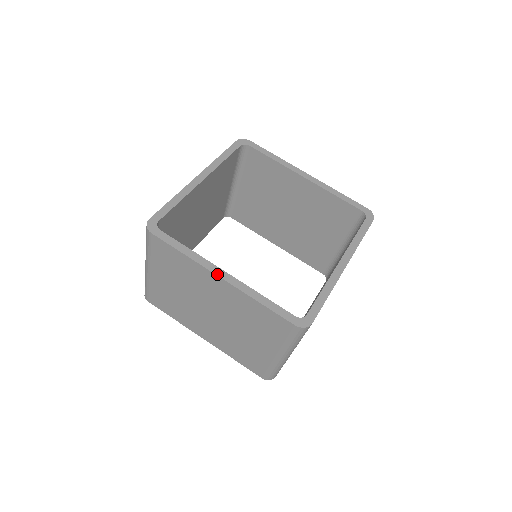
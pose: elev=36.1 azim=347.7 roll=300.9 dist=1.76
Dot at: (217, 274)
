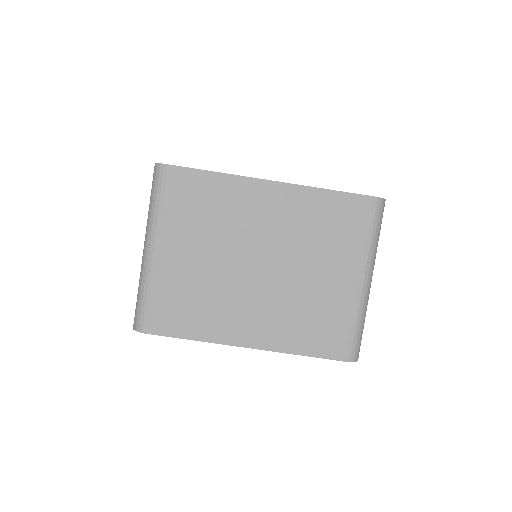
Dot at: occluded
